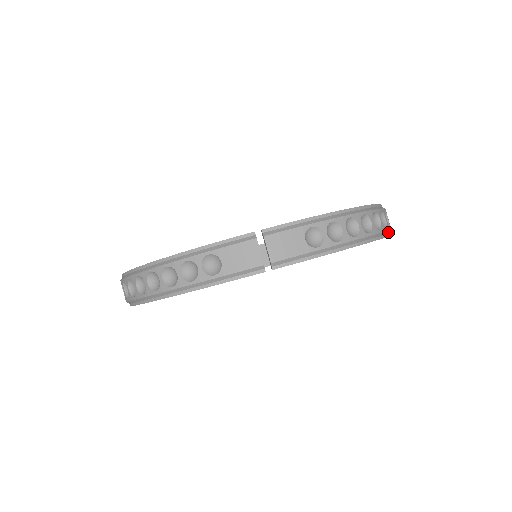
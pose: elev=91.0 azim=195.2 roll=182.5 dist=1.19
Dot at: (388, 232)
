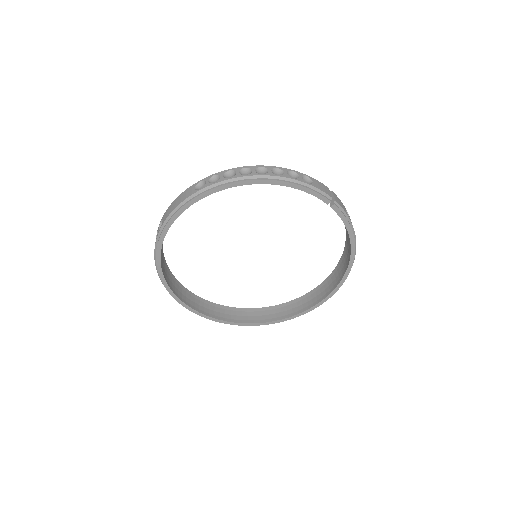
Dot at: (347, 276)
